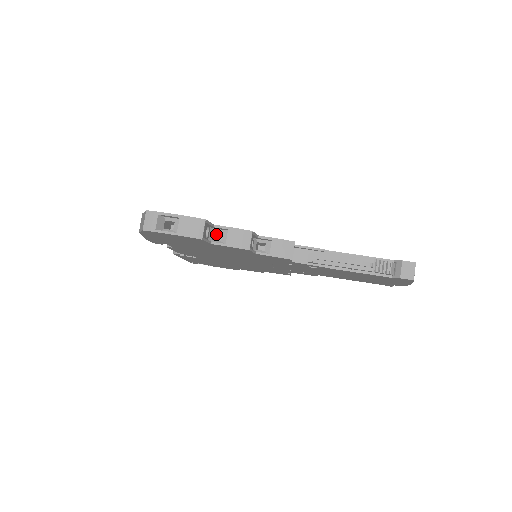
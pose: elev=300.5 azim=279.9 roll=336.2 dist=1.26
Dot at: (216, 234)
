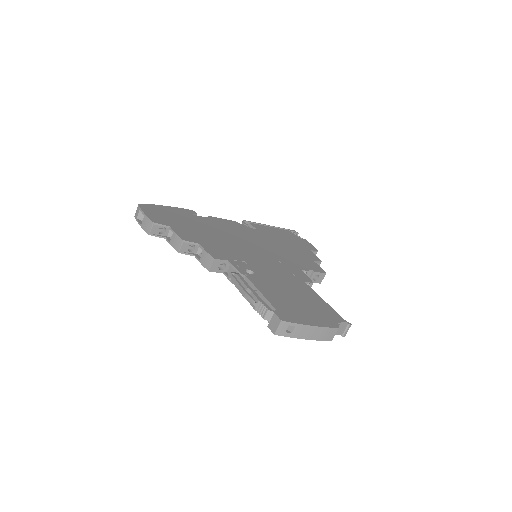
Dot at: occluded
